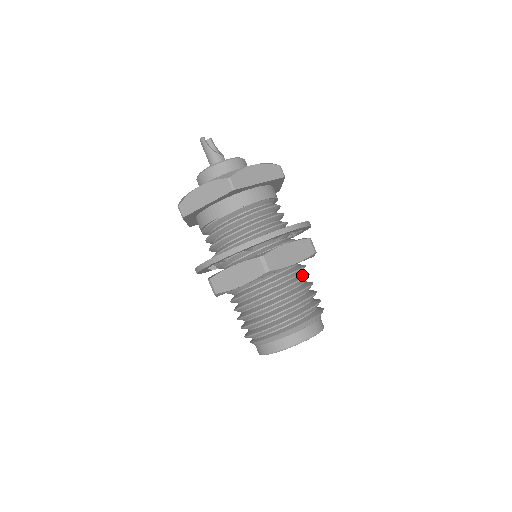
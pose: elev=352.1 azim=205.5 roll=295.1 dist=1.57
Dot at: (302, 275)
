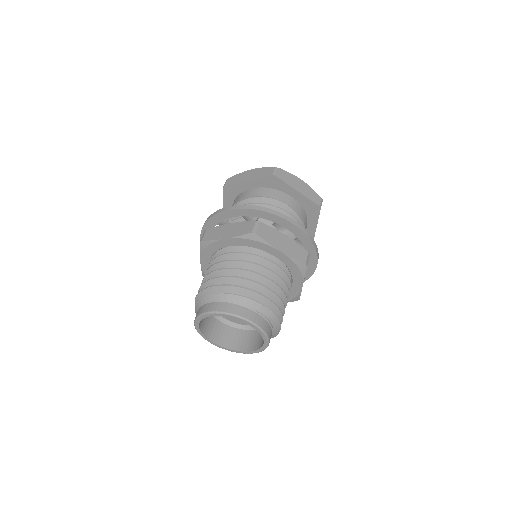
Dot at: occluded
